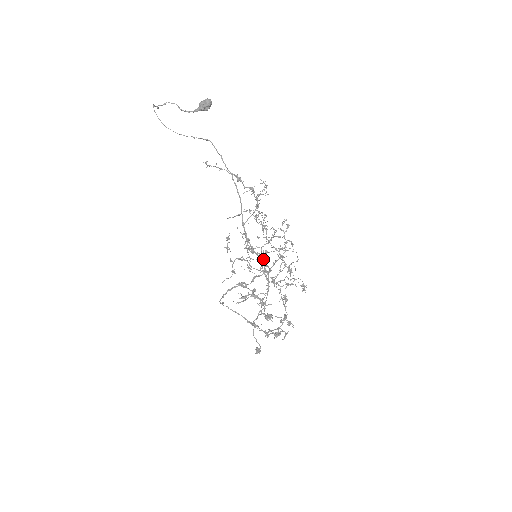
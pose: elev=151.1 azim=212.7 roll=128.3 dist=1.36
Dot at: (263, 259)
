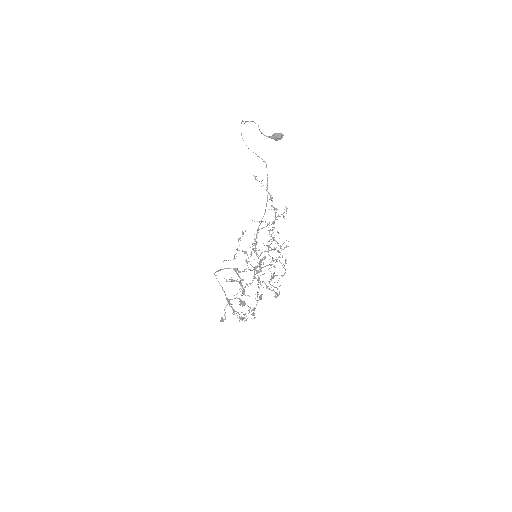
Dot at: occluded
